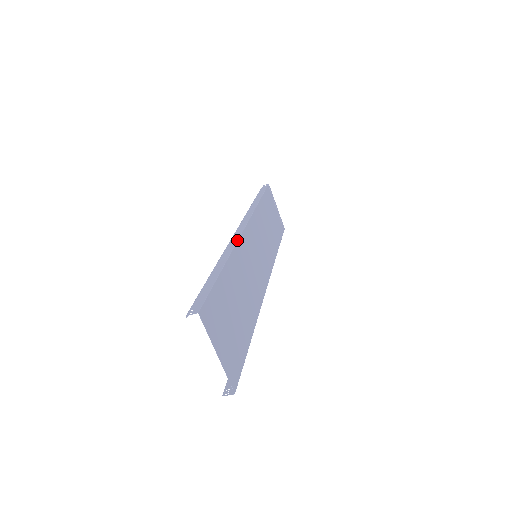
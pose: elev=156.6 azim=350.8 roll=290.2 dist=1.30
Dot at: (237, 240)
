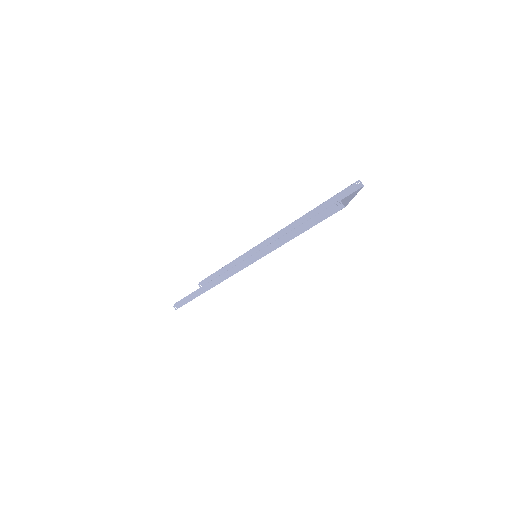
Dot at: occluded
